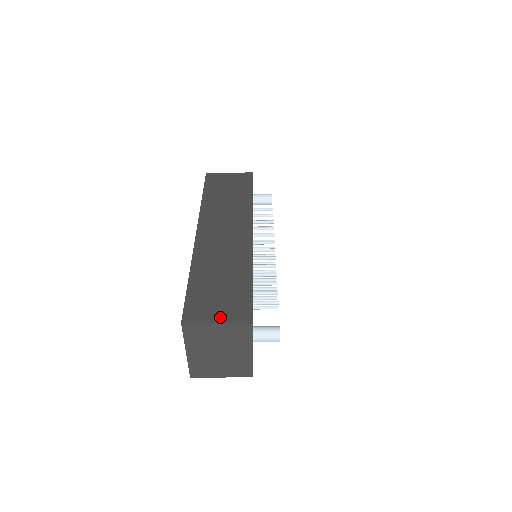
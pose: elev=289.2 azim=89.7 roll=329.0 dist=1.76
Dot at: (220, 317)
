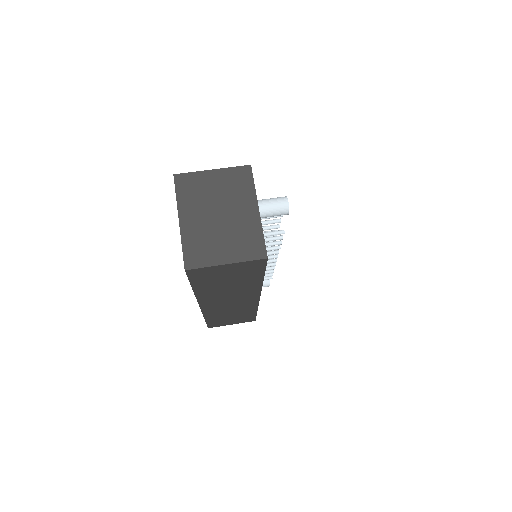
Dot at: occluded
